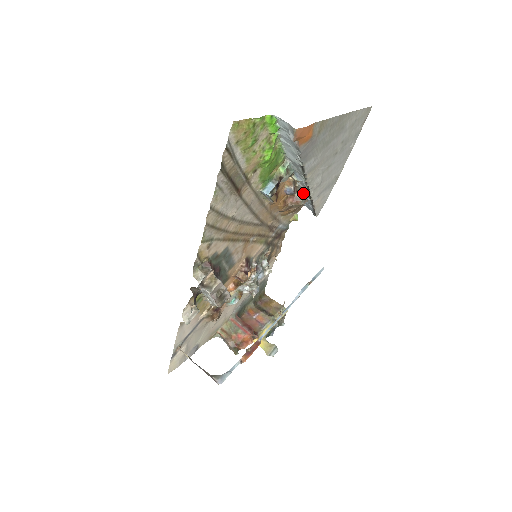
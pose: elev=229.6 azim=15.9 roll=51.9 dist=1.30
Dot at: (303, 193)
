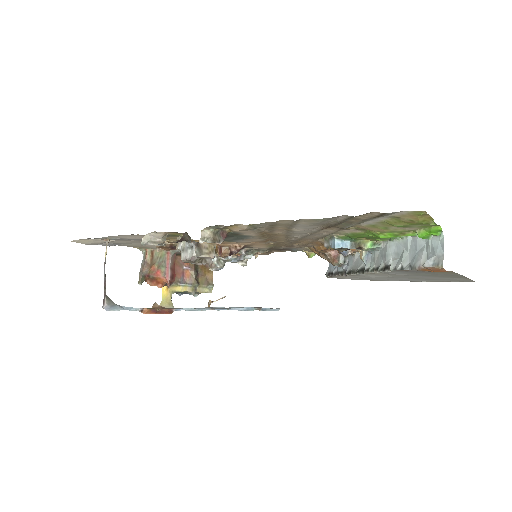
Dot at: (347, 260)
